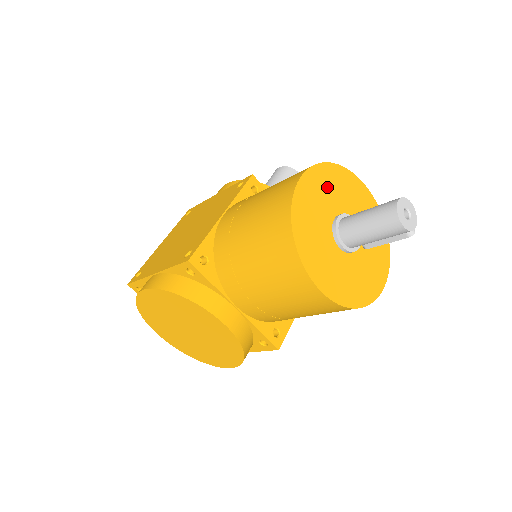
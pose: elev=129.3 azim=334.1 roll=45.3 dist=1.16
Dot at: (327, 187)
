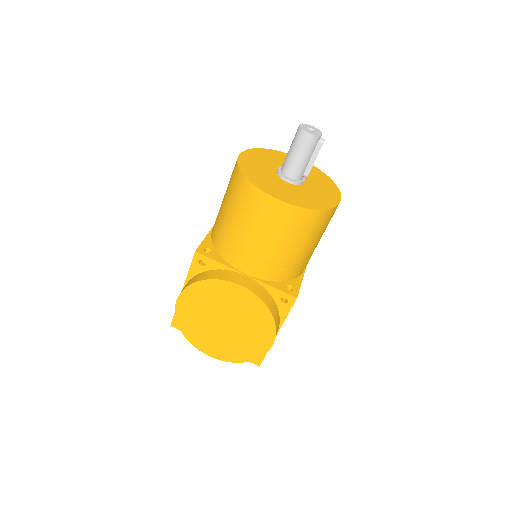
Dot at: (264, 158)
